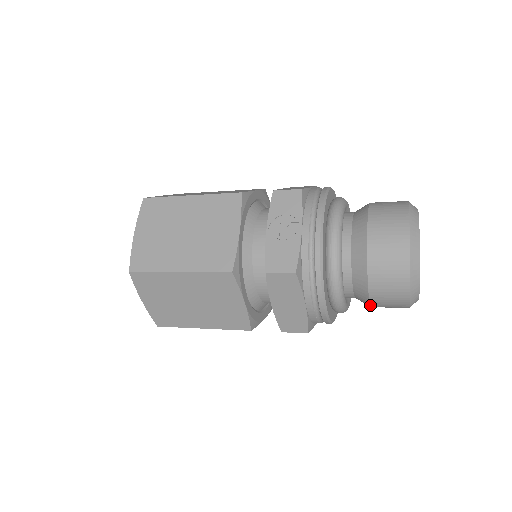
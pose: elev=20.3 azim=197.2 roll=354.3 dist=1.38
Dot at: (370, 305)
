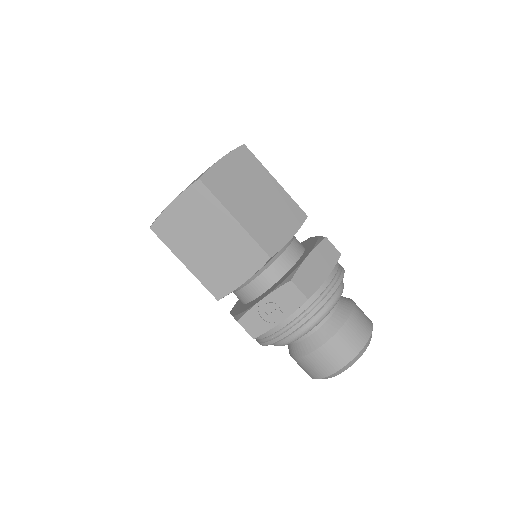
Dot at: occluded
